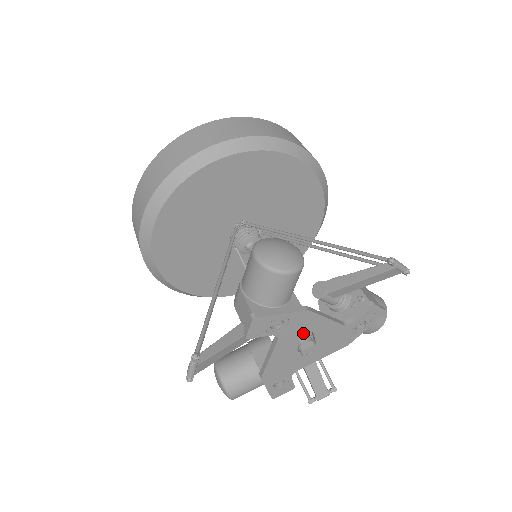
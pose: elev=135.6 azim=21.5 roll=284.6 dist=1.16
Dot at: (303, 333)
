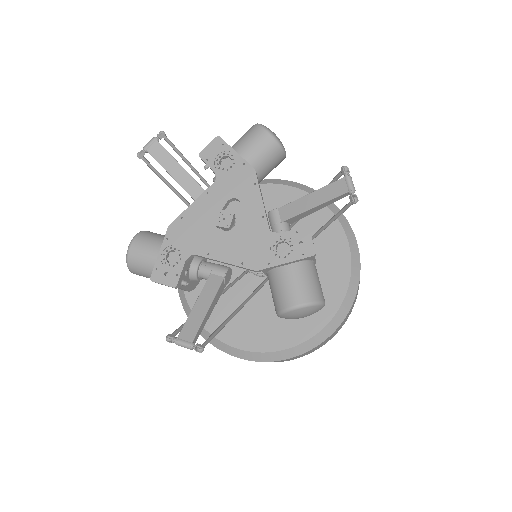
Dot at: (234, 197)
